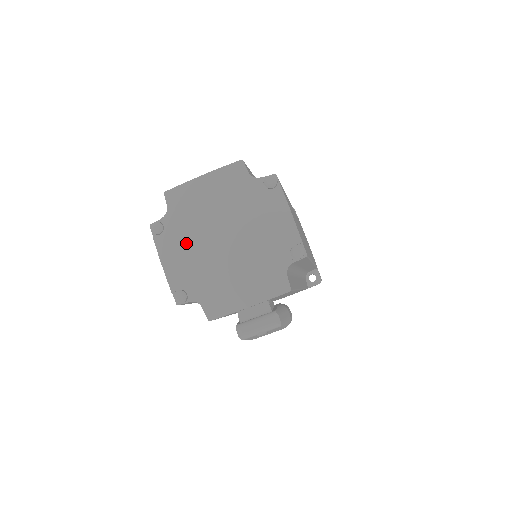
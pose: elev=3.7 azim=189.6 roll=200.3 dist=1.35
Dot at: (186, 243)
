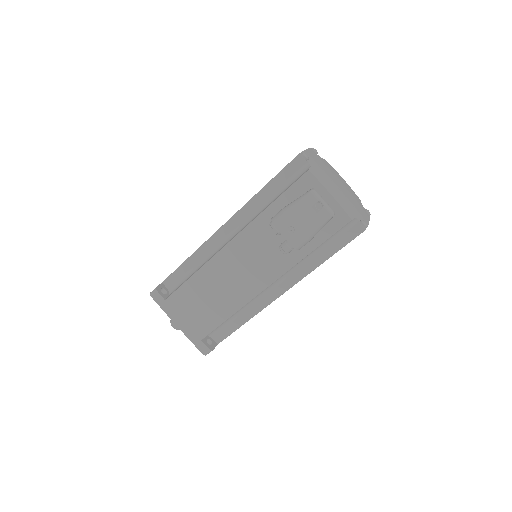
Dot at: (323, 164)
